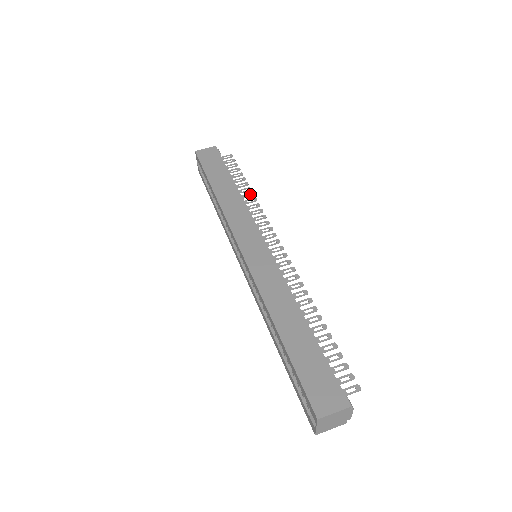
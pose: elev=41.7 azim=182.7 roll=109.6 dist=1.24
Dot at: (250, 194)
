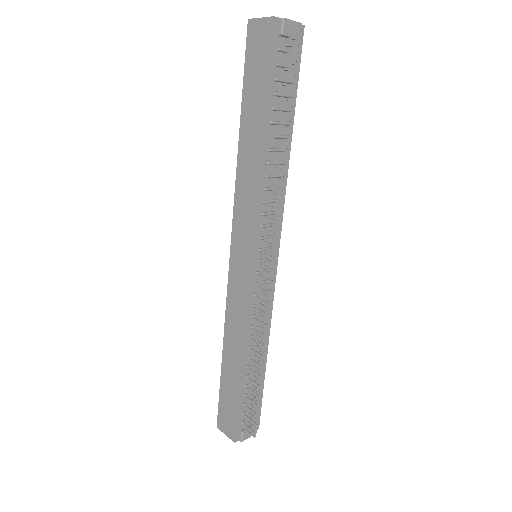
Dot at: (282, 157)
